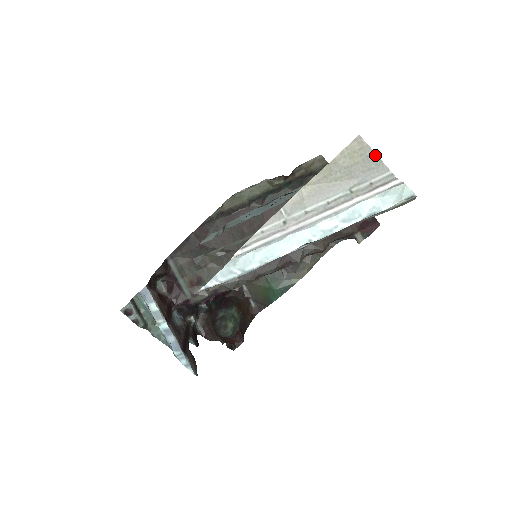
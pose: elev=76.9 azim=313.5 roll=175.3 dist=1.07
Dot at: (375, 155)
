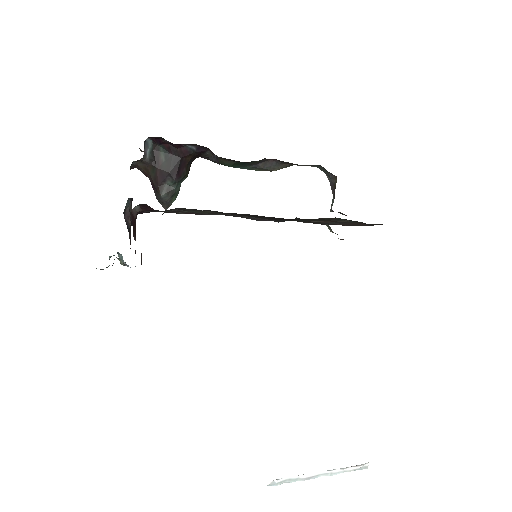
Dot at: occluded
